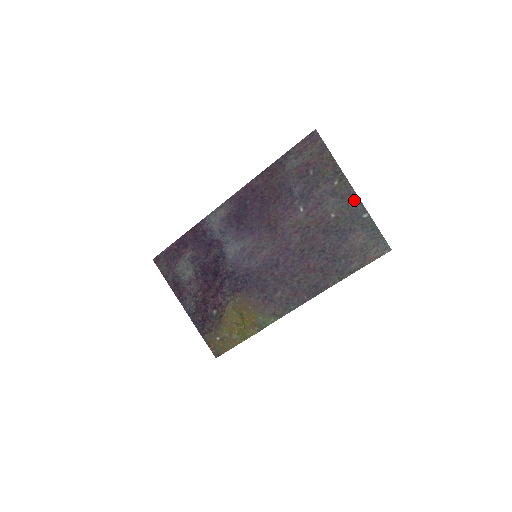
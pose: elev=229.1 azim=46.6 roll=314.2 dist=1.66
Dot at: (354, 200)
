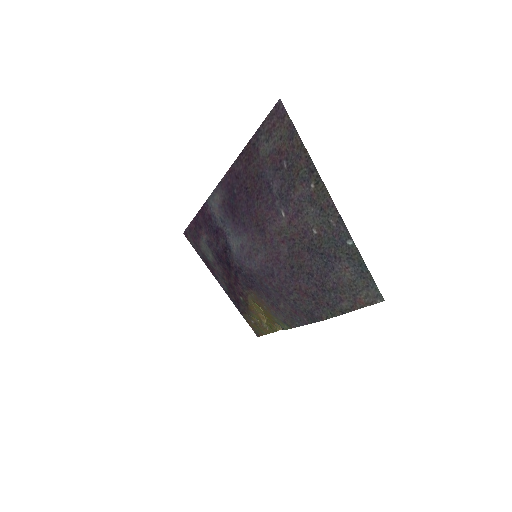
Dot at: (335, 217)
